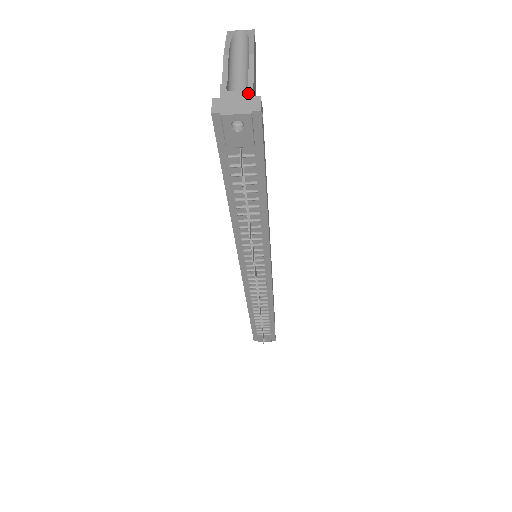
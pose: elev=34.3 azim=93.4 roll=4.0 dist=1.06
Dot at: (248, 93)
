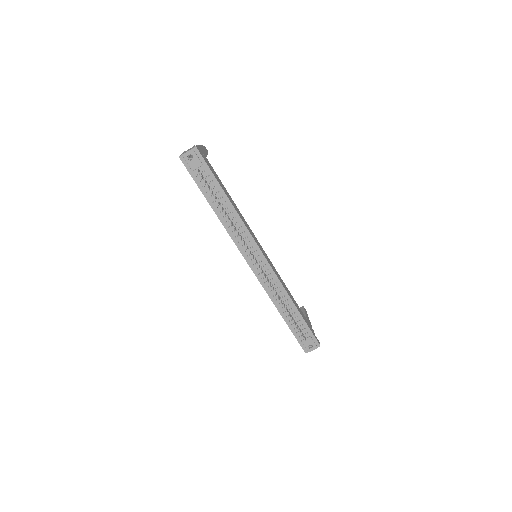
Dot at: (192, 147)
